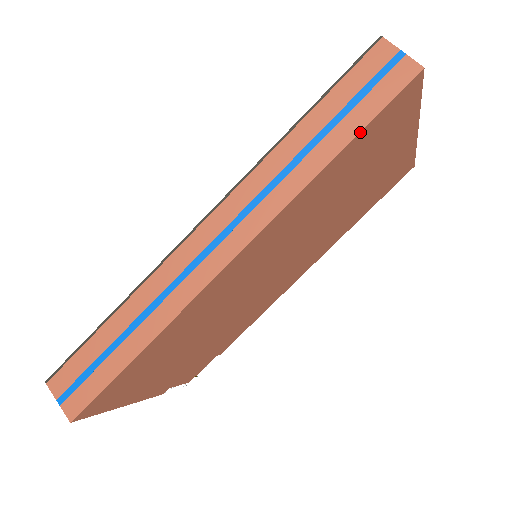
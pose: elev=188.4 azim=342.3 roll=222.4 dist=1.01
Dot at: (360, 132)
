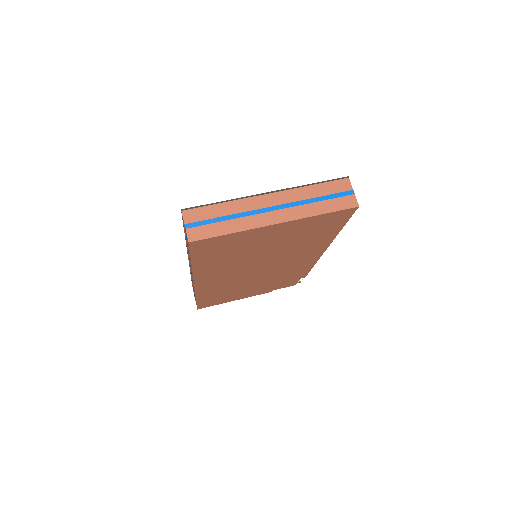
Dot at: (191, 259)
